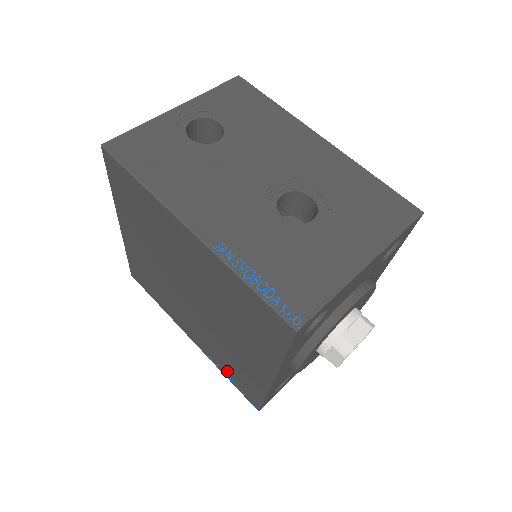
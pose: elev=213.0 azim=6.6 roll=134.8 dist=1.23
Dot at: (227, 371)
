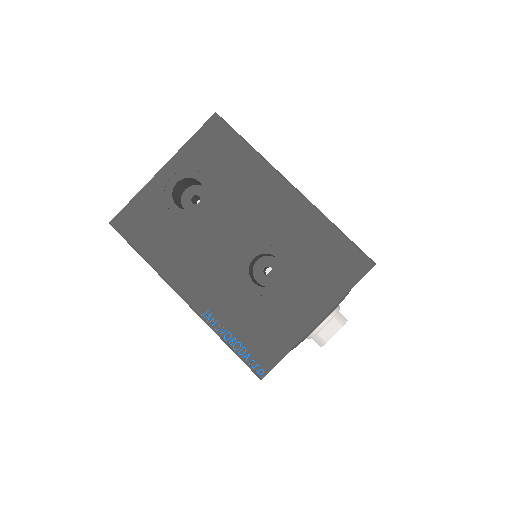
Dot at: occluded
